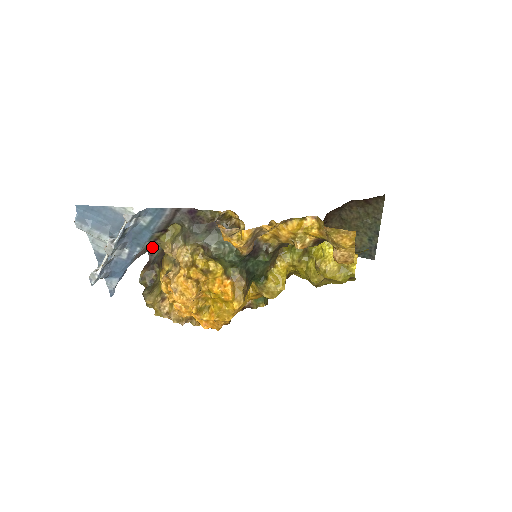
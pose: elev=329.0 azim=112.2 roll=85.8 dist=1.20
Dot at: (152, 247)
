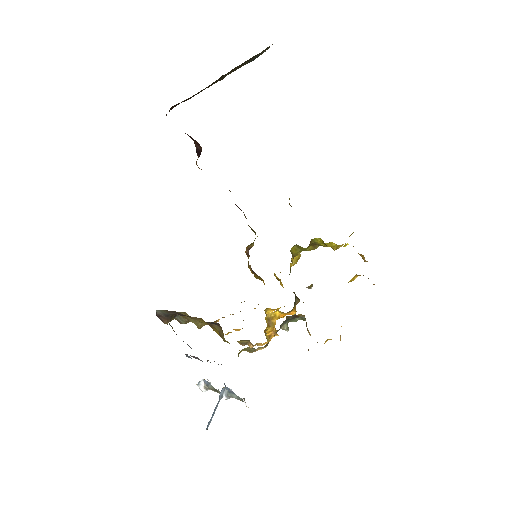
Dot at: occluded
